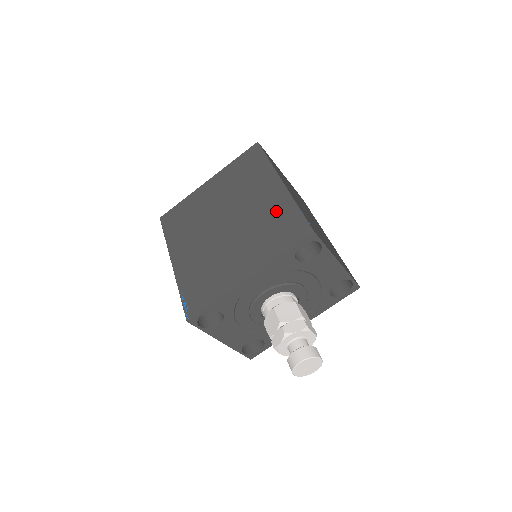
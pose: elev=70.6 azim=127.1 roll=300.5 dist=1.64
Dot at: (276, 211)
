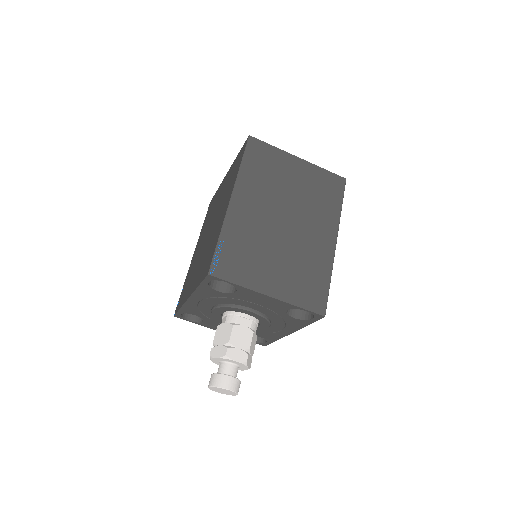
Dot at: (215, 235)
